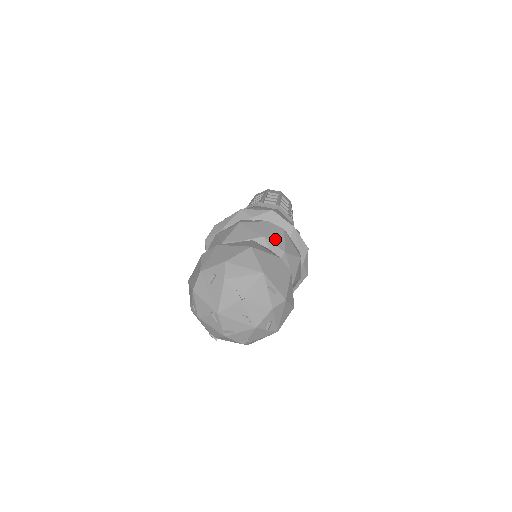
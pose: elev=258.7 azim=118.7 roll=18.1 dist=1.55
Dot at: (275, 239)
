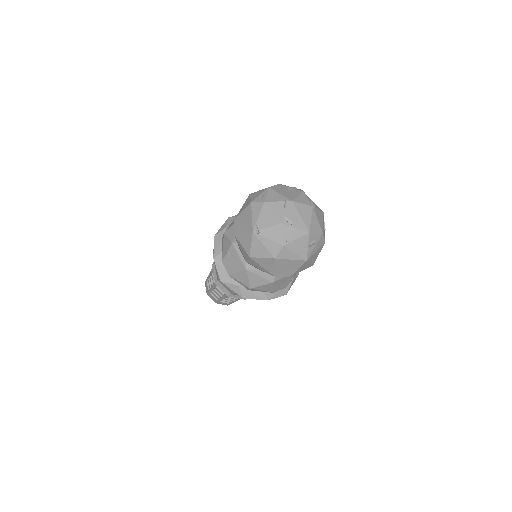
Dot at: occluded
